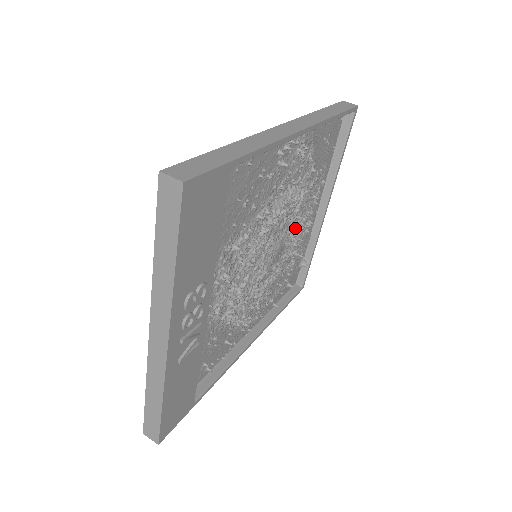
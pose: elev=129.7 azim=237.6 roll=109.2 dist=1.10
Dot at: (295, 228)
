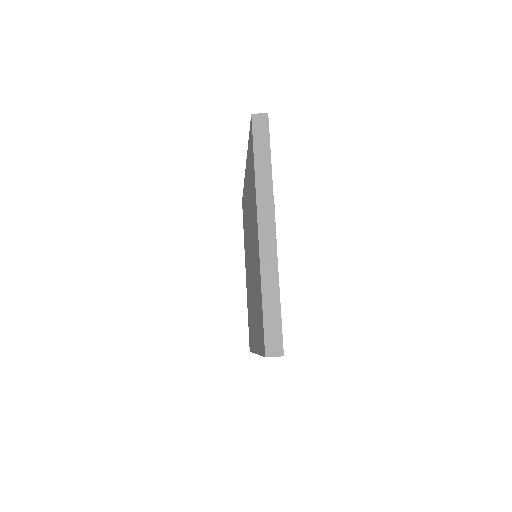
Dot at: occluded
